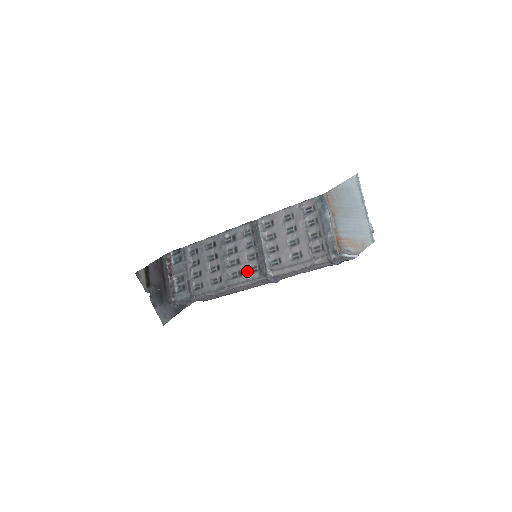
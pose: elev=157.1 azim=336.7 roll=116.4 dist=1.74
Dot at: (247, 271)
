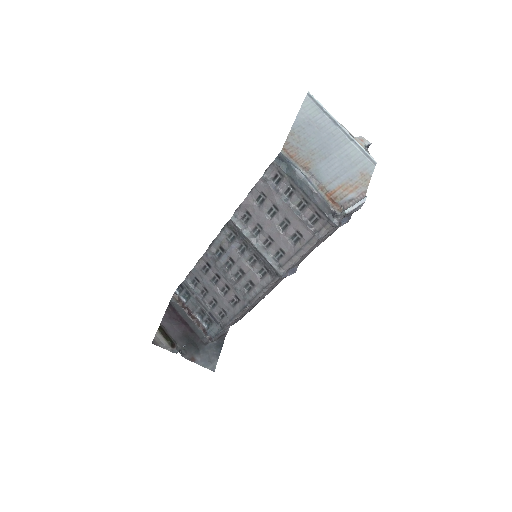
Dot at: (257, 278)
